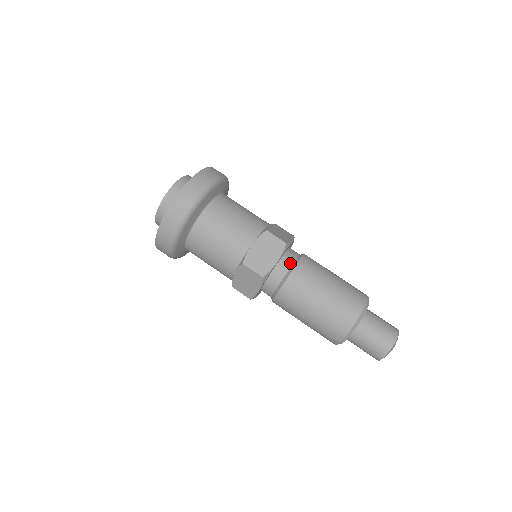
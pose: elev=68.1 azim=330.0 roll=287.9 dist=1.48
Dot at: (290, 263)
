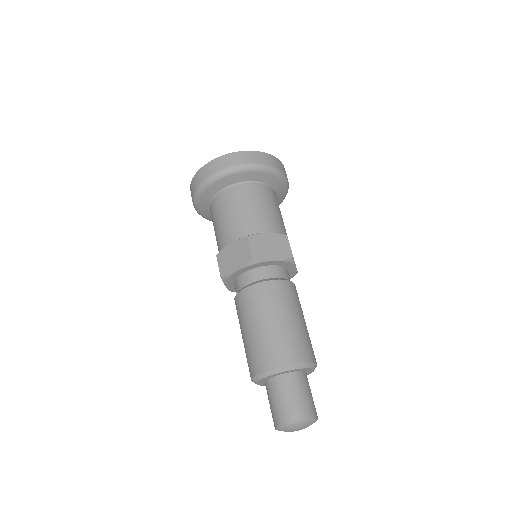
Dot at: (281, 275)
